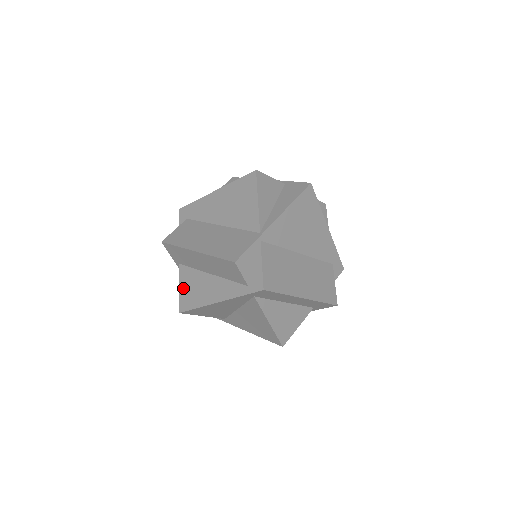
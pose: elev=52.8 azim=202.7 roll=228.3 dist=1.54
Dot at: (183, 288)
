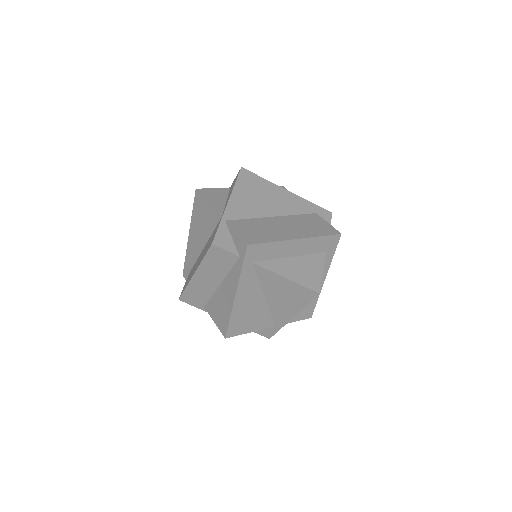
Dot at: (216, 318)
